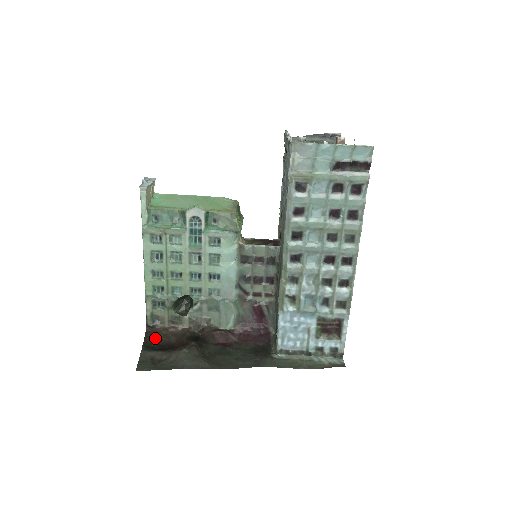
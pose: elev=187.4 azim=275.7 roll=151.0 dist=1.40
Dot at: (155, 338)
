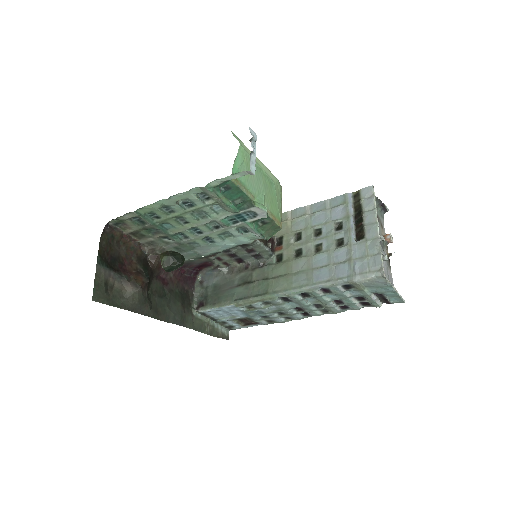
Dot at: (109, 244)
